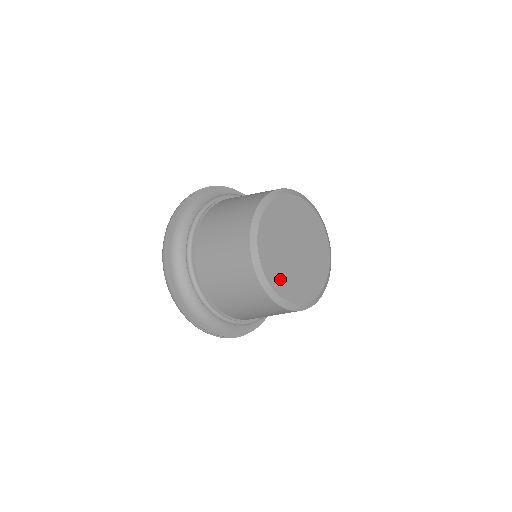
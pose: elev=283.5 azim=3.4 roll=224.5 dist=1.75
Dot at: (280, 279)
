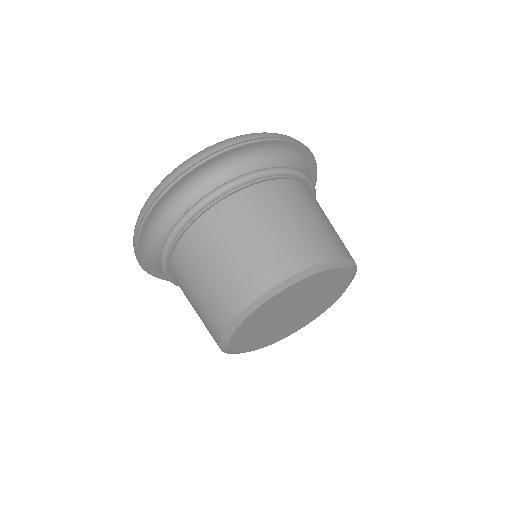
Dot at: (251, 326)
